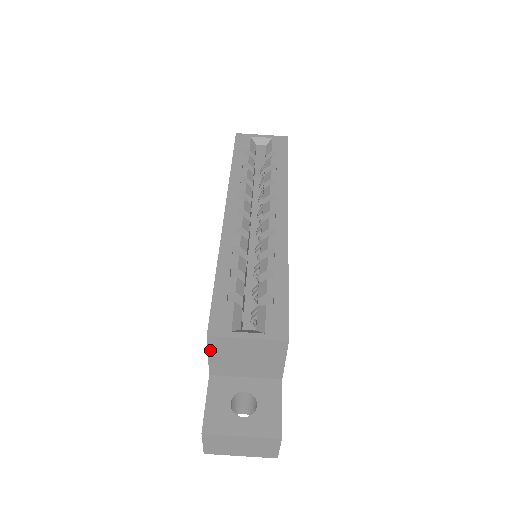
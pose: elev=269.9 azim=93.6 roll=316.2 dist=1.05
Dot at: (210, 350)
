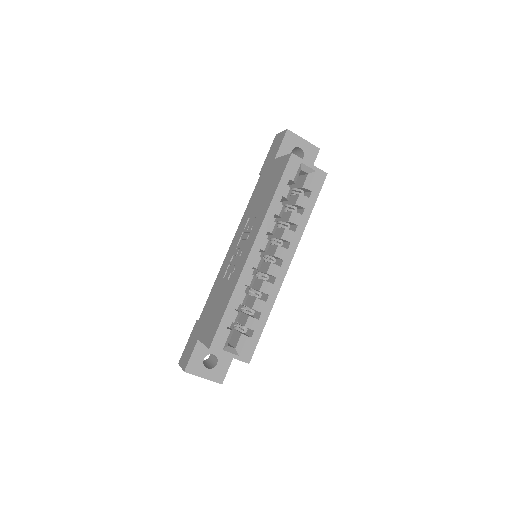
Dot at: (206, 346)
